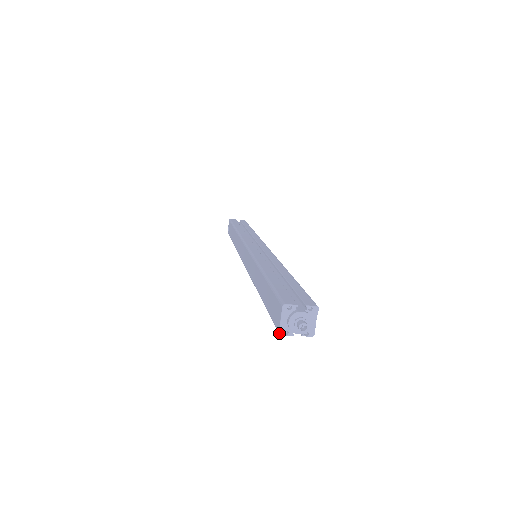
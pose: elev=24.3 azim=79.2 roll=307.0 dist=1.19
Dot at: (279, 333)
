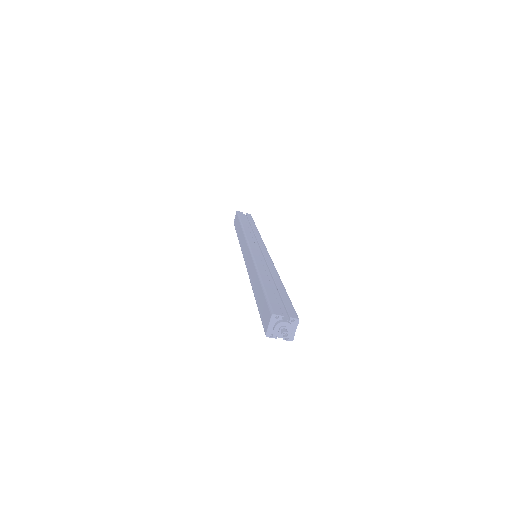
Dot at: (266, 335)
